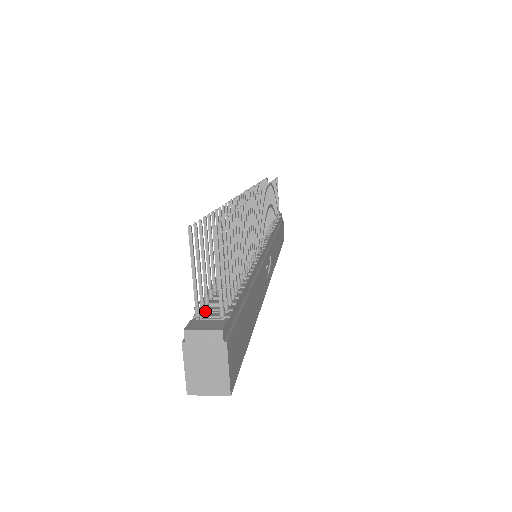
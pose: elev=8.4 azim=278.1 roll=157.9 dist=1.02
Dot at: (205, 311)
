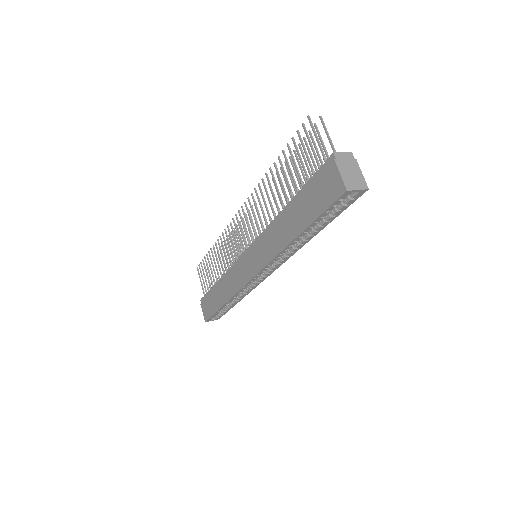
Dot at: (320, 171)
